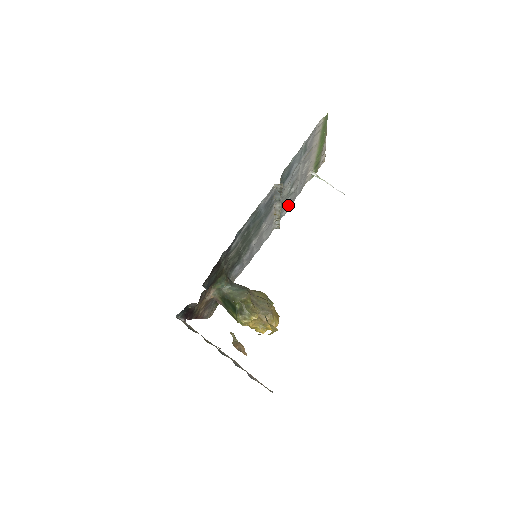
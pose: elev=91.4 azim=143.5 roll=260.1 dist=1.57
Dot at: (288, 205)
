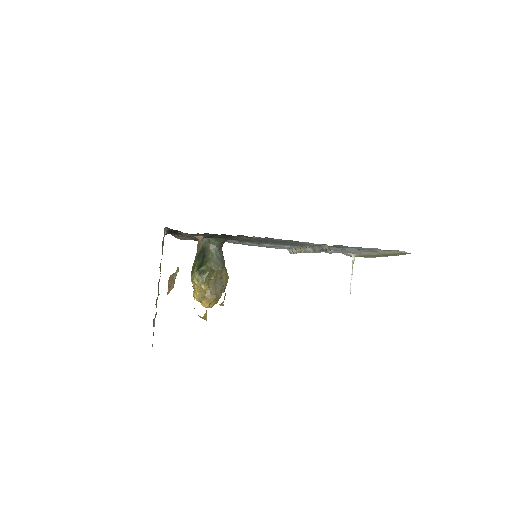
Dot at: occluded
